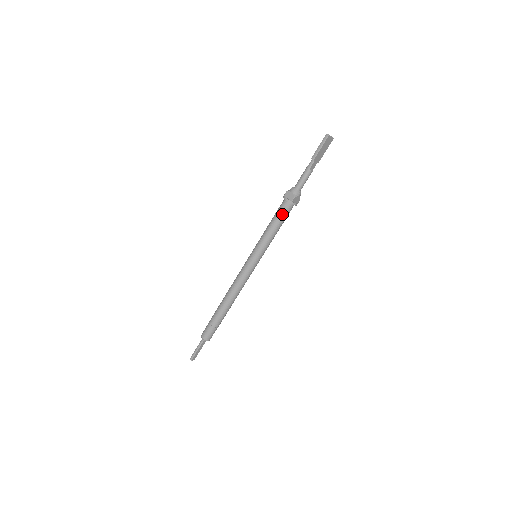
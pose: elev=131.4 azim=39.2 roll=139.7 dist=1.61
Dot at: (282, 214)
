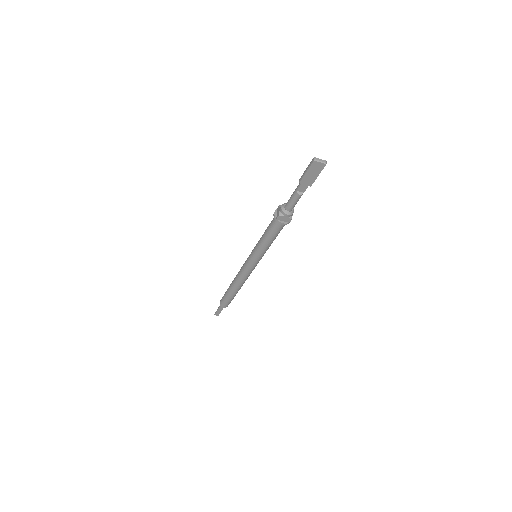
Dot at: (271, 227)
